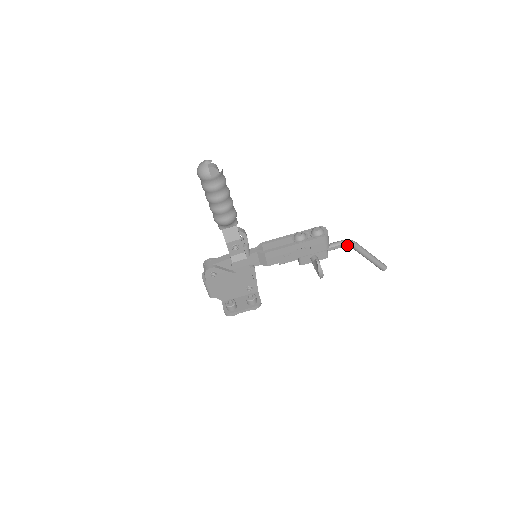
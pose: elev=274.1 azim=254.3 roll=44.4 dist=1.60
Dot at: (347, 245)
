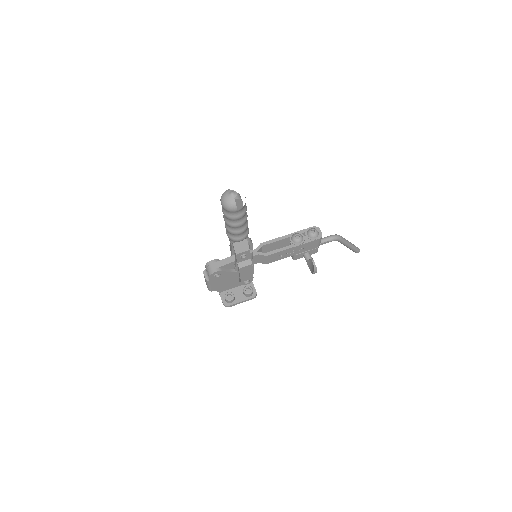
Dot at: (334, 240)
